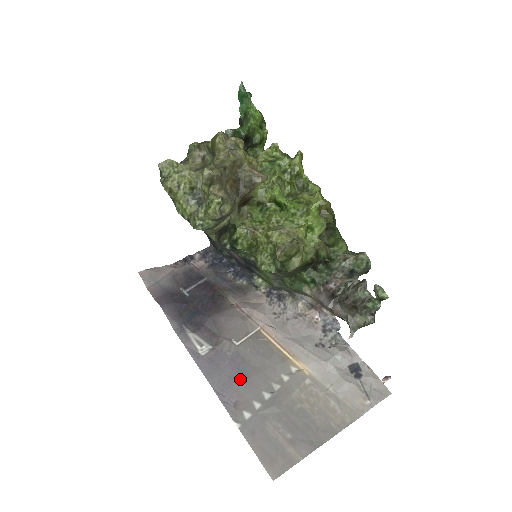
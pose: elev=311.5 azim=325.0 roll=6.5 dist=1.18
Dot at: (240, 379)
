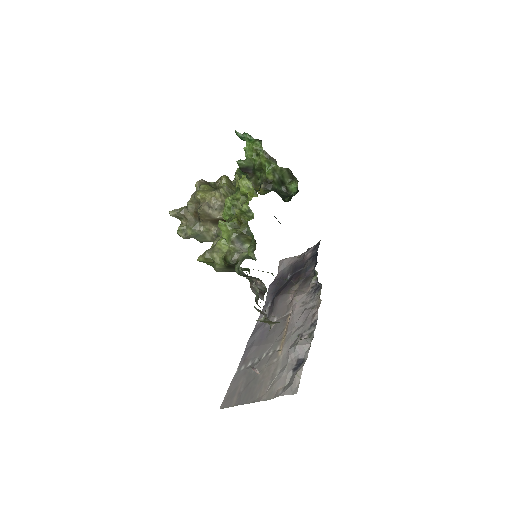
Dot at: (256, 344)
